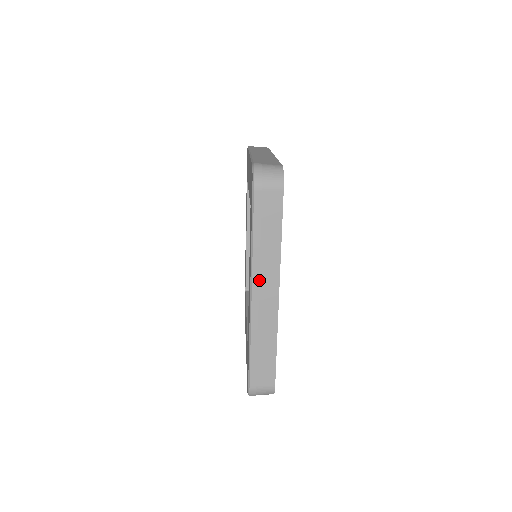
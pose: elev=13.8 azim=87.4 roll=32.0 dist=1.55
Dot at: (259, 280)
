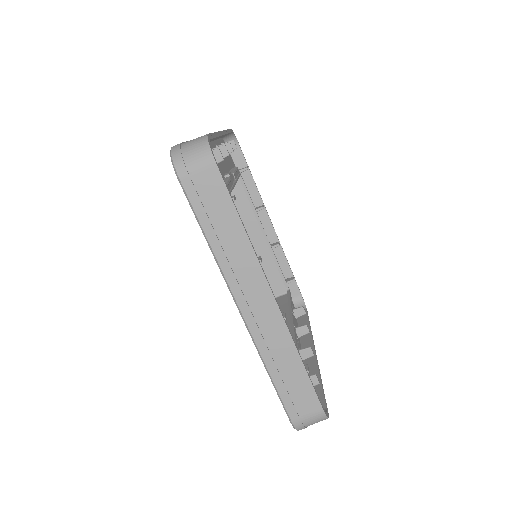
Dot at: (240, 287)
